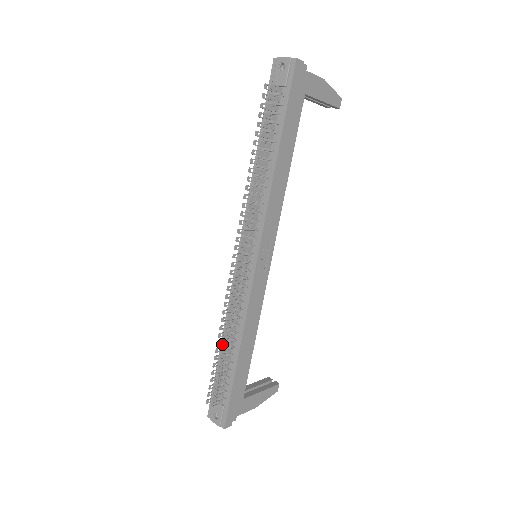
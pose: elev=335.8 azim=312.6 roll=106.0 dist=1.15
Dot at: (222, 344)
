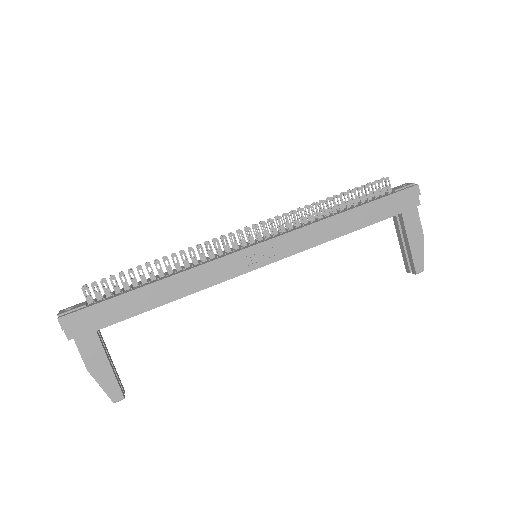
Dot at: occluded
